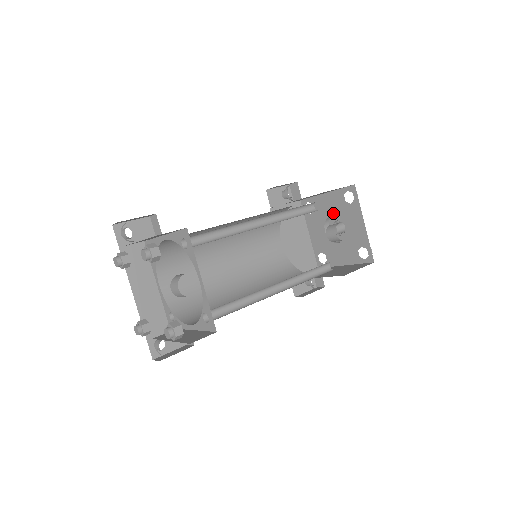
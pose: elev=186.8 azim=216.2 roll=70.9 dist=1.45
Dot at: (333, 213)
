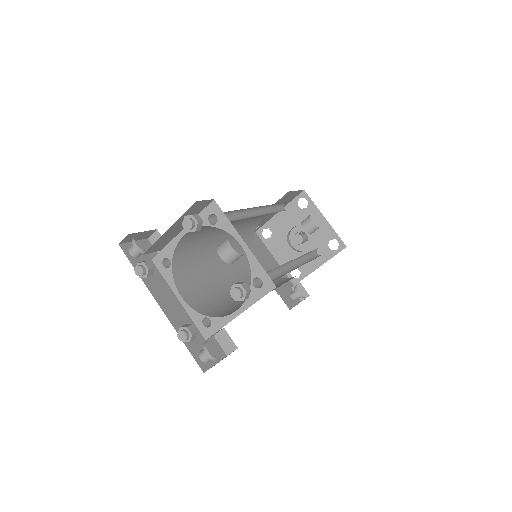
Dot at: (292, 225)
